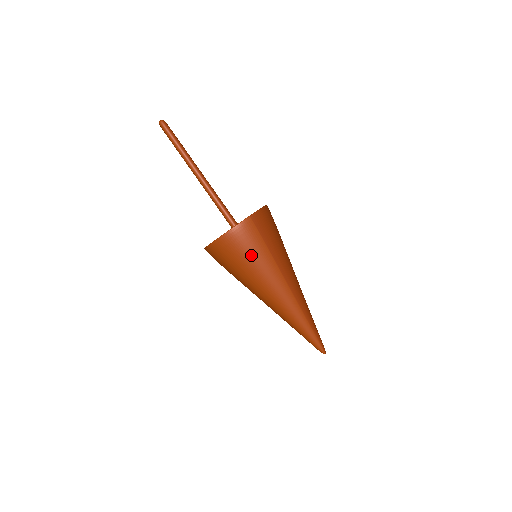
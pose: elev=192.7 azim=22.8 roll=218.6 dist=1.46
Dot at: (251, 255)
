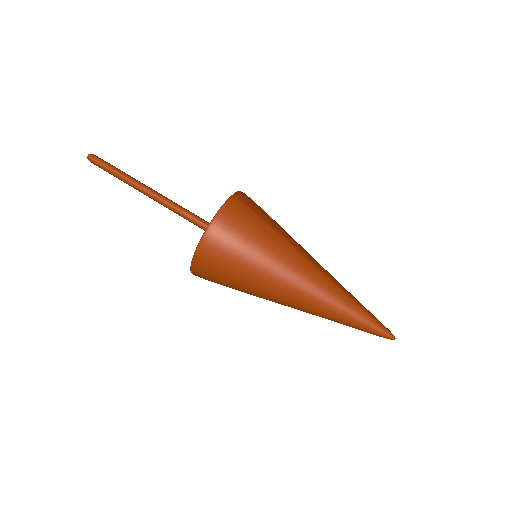
Dot at: (253, 236)
